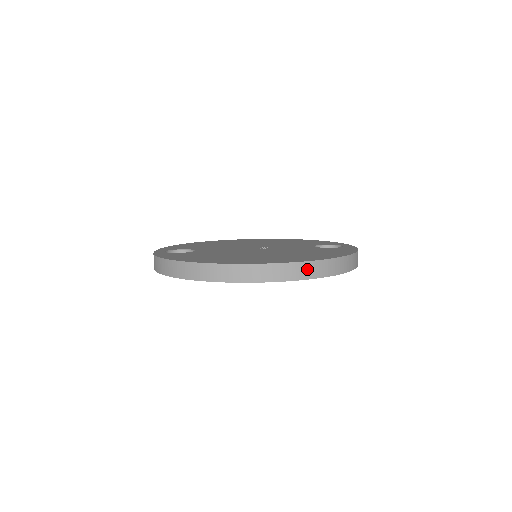
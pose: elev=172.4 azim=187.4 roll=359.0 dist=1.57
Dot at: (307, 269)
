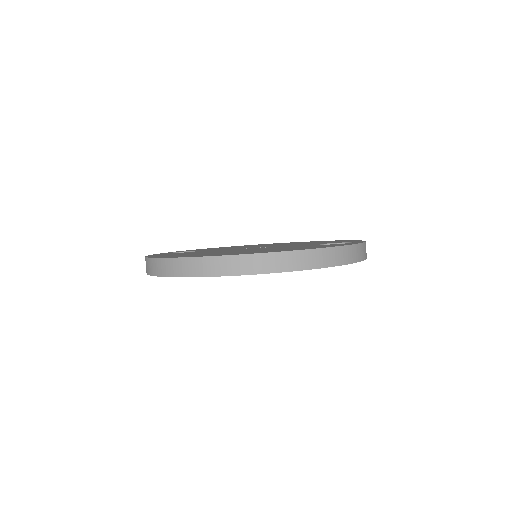
Dot at: (250, 263)
